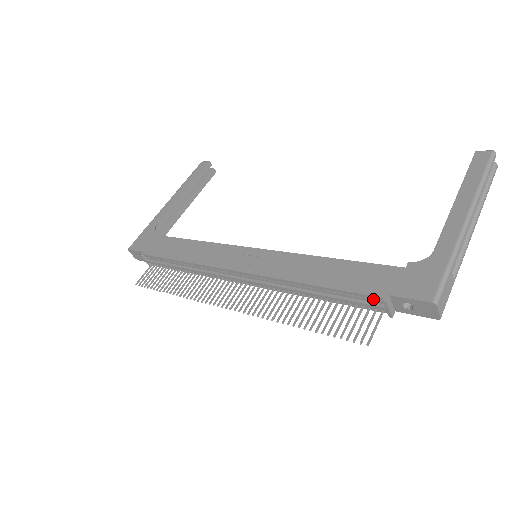
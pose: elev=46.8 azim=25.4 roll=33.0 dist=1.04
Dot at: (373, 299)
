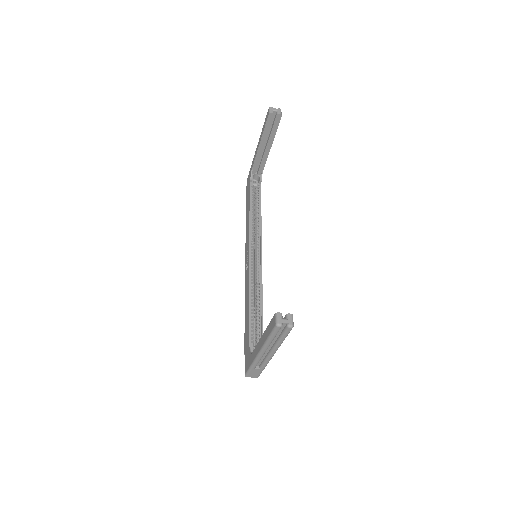
Dot at: occluded
